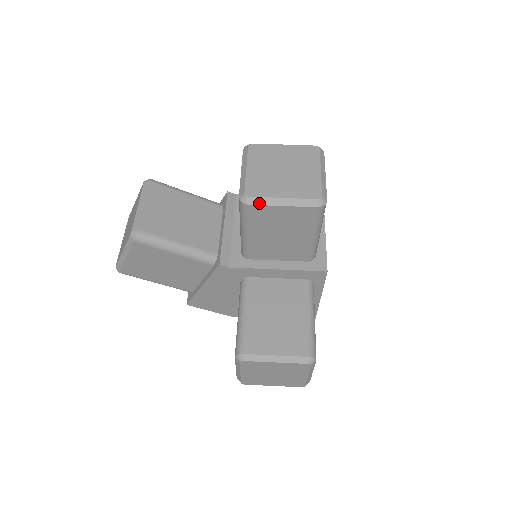
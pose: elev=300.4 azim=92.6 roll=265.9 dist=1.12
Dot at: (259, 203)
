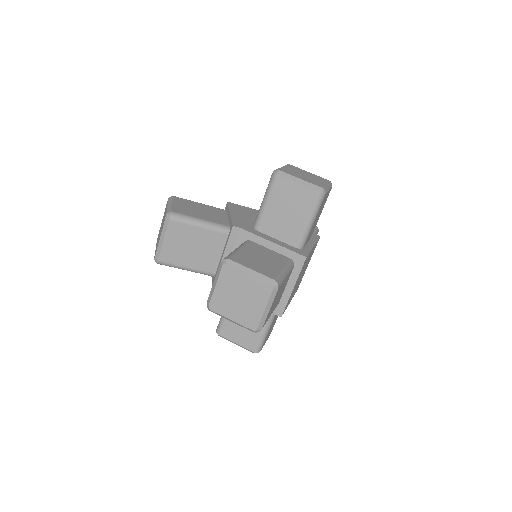
Dot at: (217, 314)
